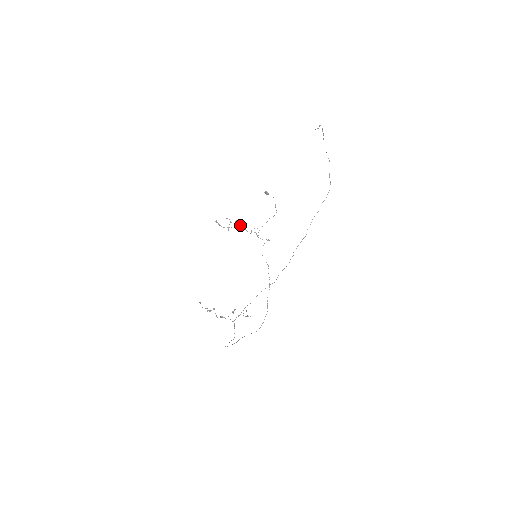
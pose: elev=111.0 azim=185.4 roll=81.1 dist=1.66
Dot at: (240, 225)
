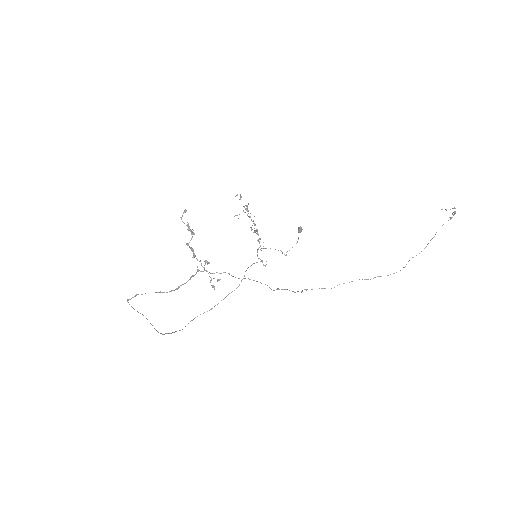
Dot at: (254, 223)
